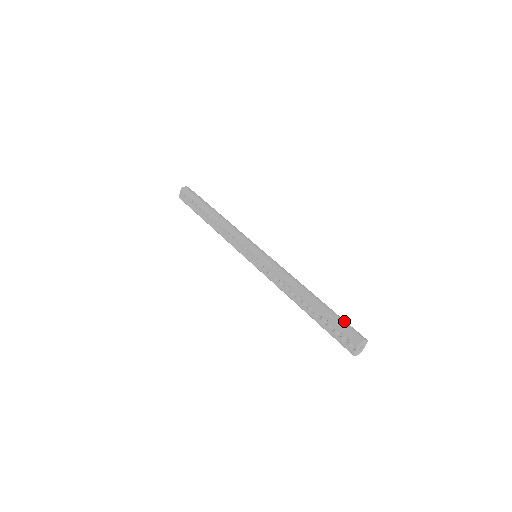
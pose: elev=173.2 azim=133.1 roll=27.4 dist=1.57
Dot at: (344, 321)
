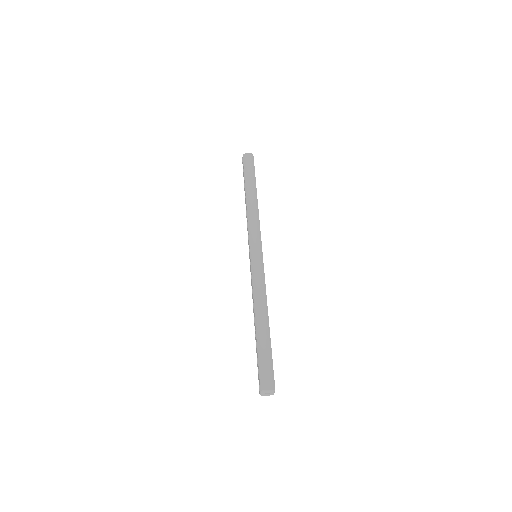
Dot at: (267, 362)
